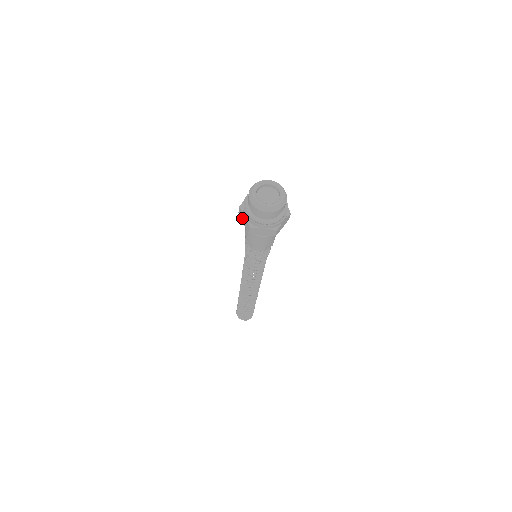
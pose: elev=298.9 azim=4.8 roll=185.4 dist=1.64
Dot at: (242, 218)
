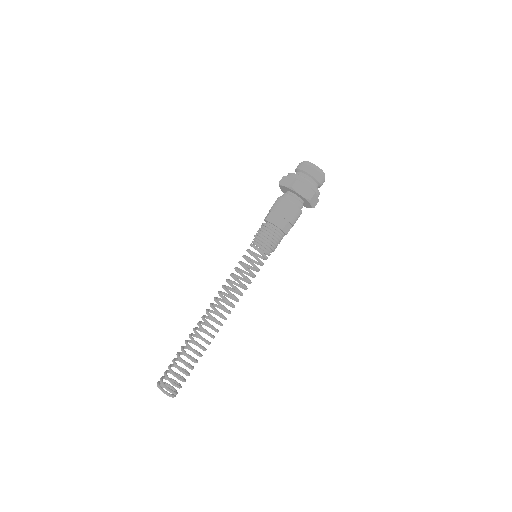
Dot at: (284, 182)
